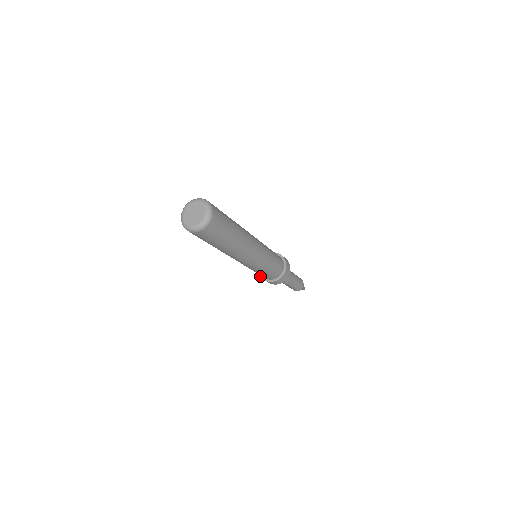
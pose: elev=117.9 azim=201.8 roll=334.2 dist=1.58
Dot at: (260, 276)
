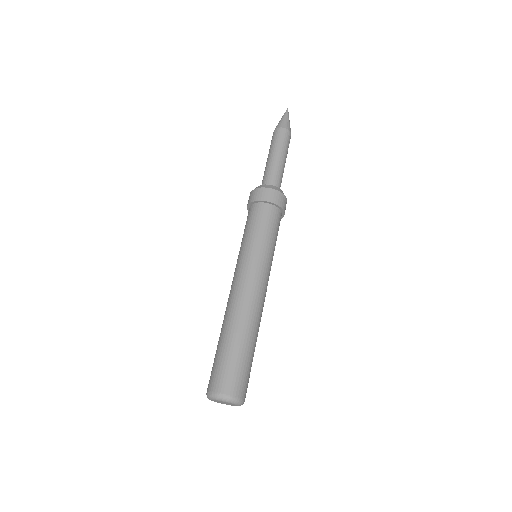
Dot at: occluded
